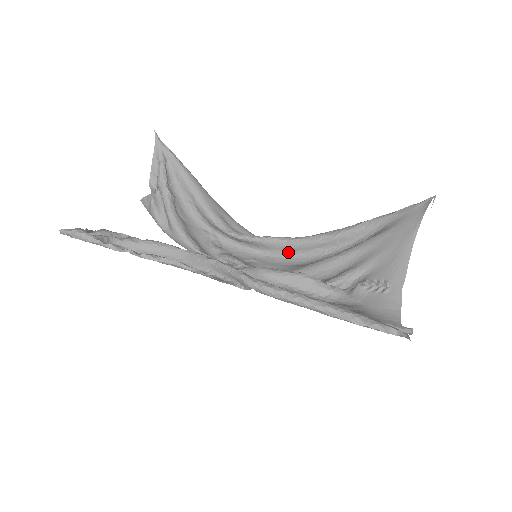
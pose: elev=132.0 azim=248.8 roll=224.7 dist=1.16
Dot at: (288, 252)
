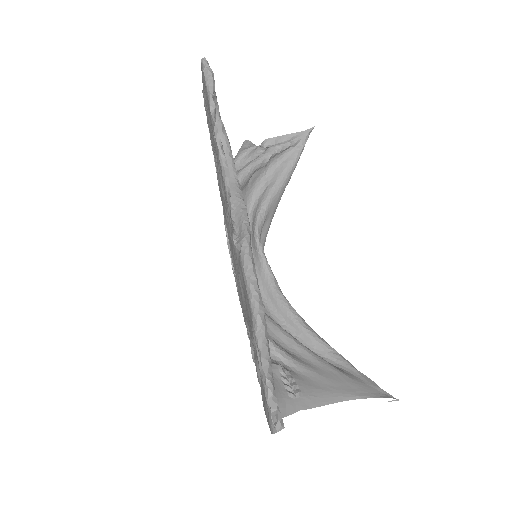
Dot at: (265, 293)
